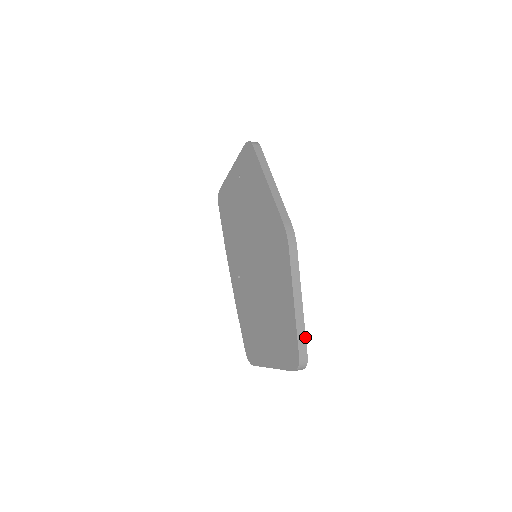
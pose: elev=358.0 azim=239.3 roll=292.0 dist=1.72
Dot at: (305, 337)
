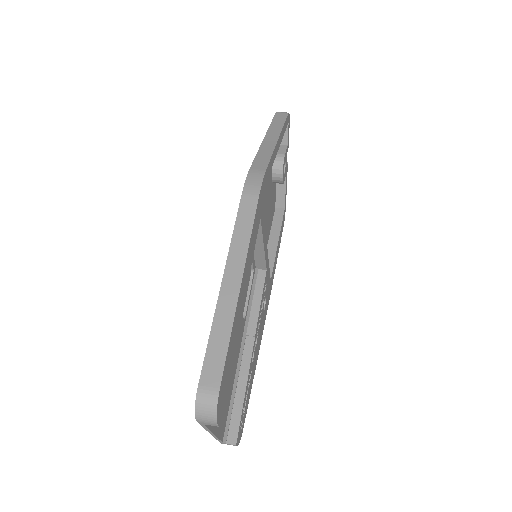
Dot at: (226, 348)
